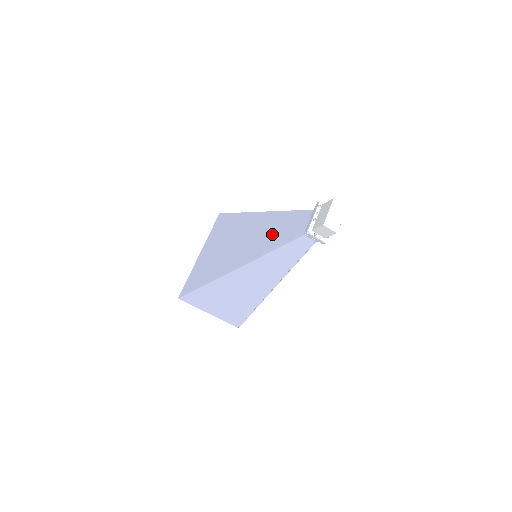
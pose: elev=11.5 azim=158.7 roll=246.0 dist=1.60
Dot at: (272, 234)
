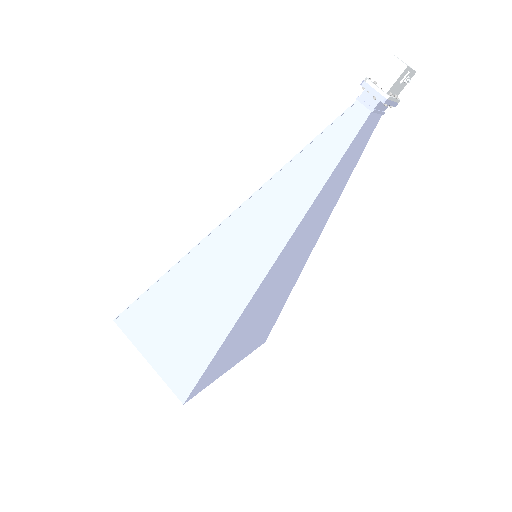
Dot at: occluded
